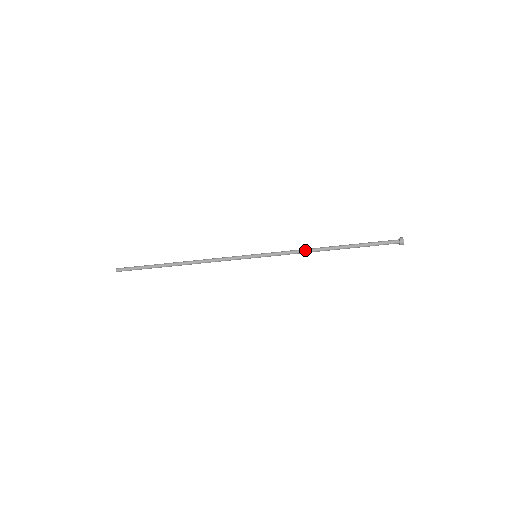
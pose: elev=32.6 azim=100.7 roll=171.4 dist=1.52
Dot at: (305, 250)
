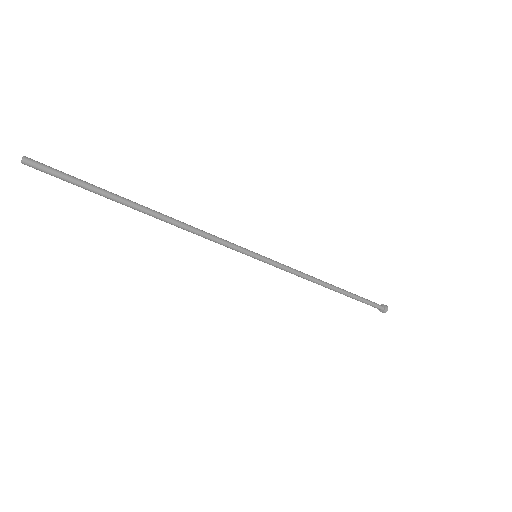
Dot at: (309, 277)
